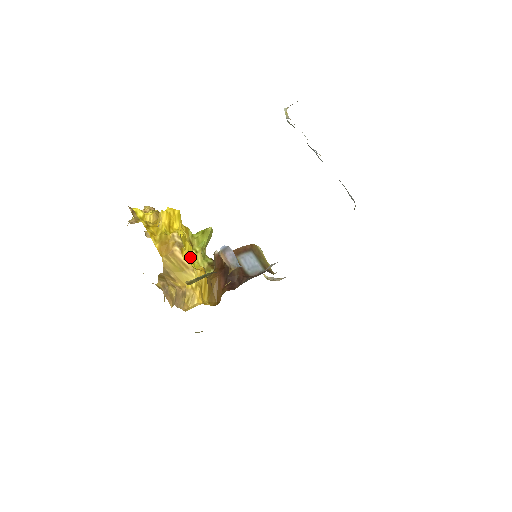
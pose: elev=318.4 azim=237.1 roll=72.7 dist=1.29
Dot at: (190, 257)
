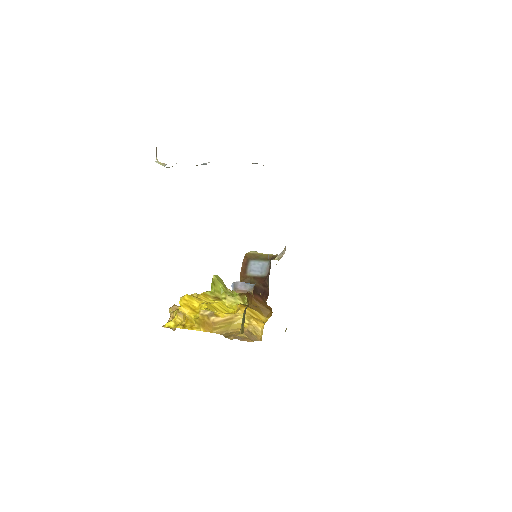
Dot at: (225, 308)
